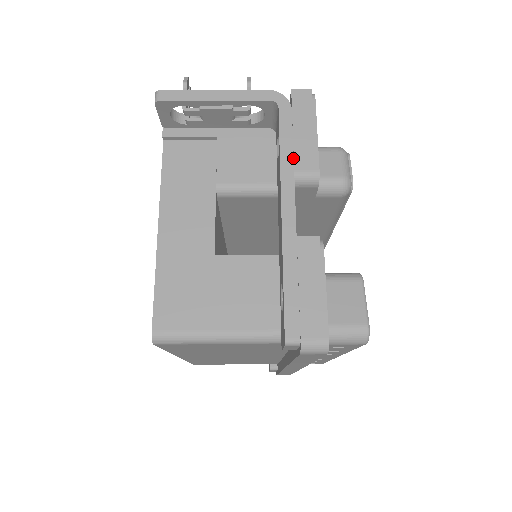
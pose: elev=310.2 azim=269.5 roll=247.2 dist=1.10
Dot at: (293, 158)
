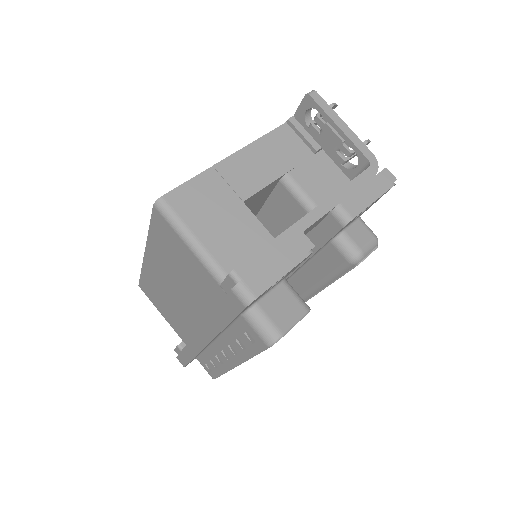
Dot at: (347, 197)
